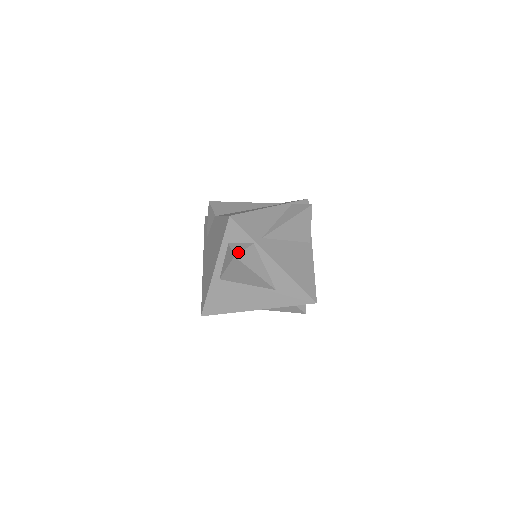
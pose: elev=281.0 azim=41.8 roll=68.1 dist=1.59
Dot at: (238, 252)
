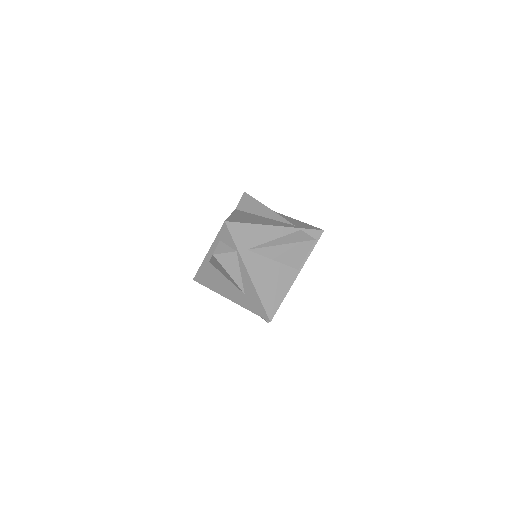
Dot at: (219, 252)
